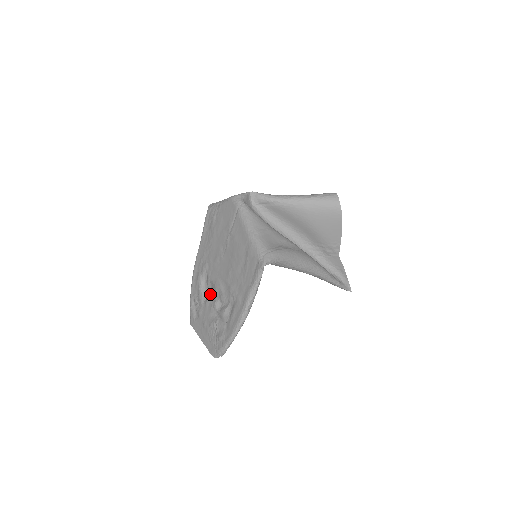
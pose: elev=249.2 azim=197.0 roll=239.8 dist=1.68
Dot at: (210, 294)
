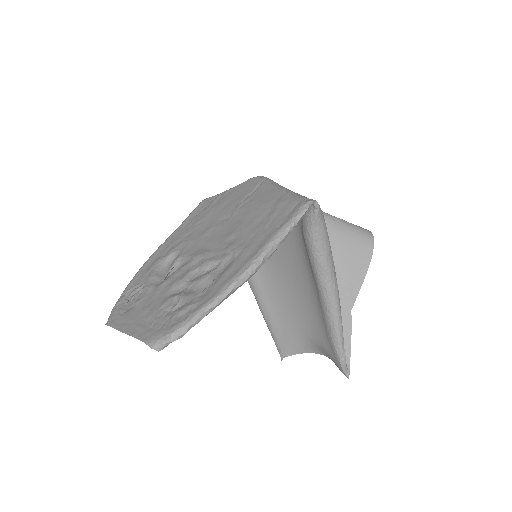
Dot at: (176, 271)
